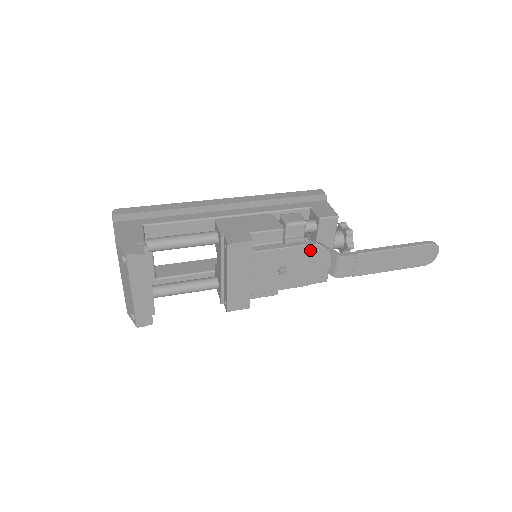
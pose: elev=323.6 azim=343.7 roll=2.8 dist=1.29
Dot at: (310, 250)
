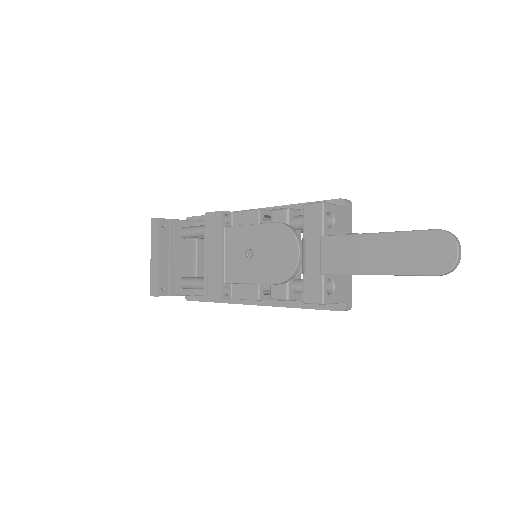
Dot at: (275, 230)
